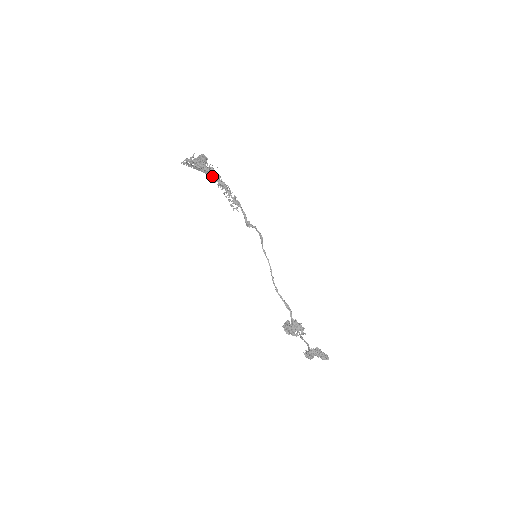
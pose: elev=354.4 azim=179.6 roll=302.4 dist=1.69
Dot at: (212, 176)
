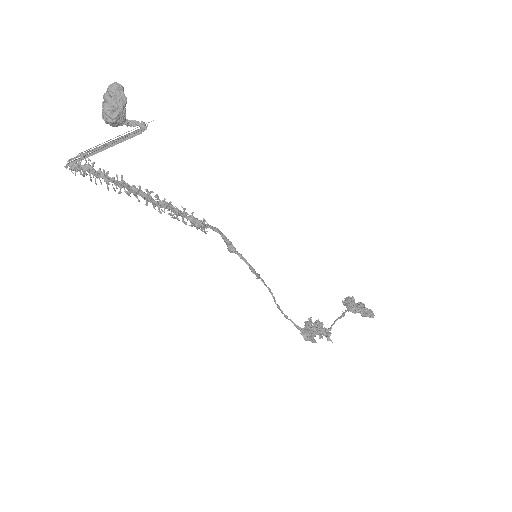
Dot at: (135, 193)
